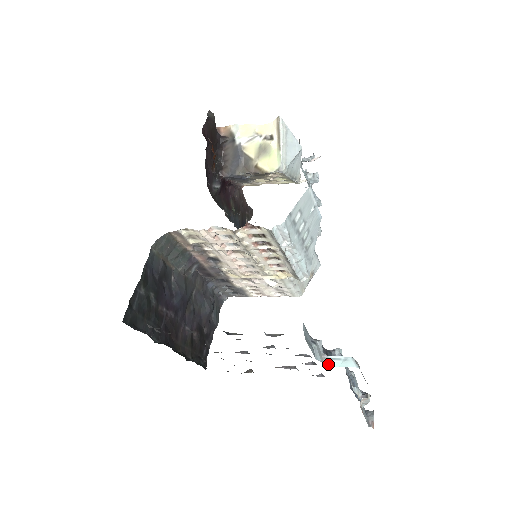
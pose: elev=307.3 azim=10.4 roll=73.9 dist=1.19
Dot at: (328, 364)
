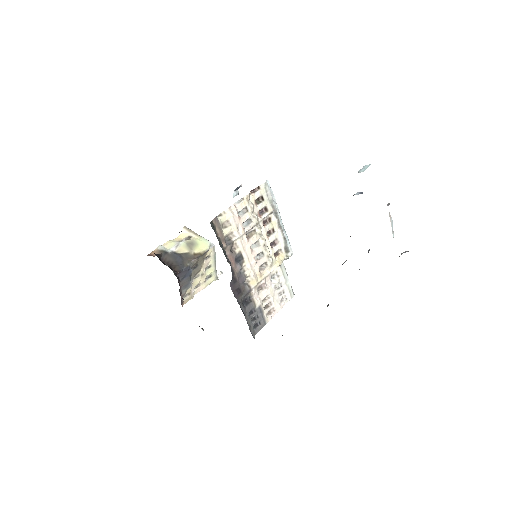
Dot at: occluded
